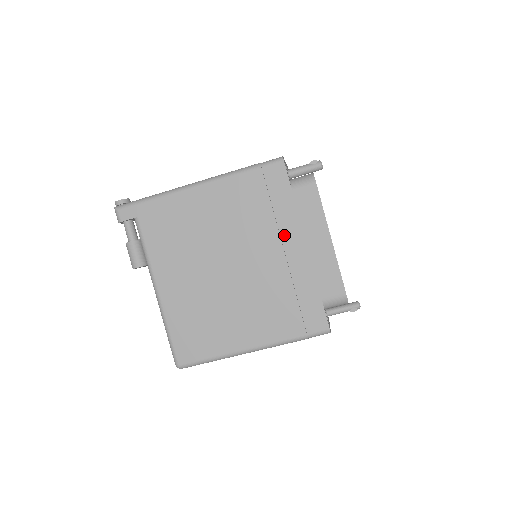
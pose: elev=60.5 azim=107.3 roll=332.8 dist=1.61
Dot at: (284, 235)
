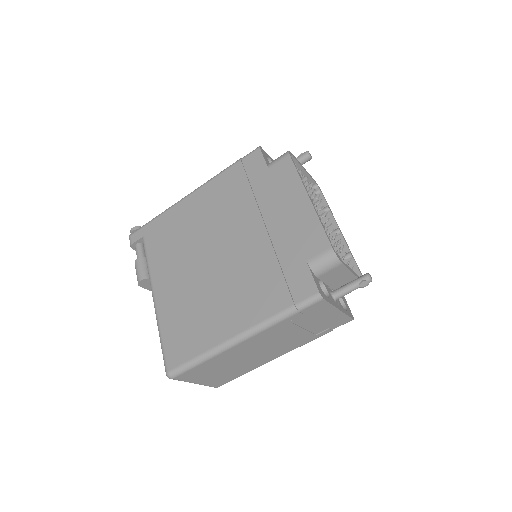
Dot at: (264, 209)
